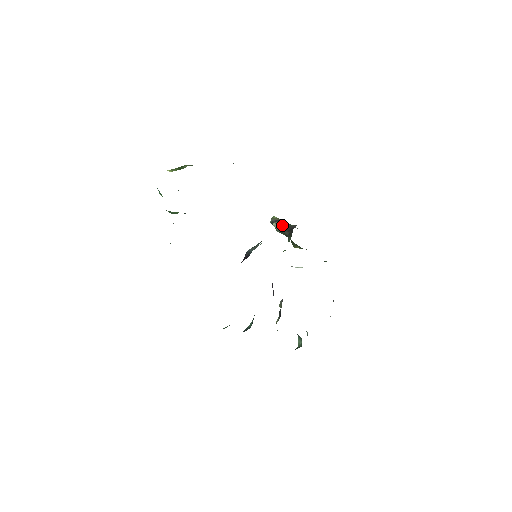
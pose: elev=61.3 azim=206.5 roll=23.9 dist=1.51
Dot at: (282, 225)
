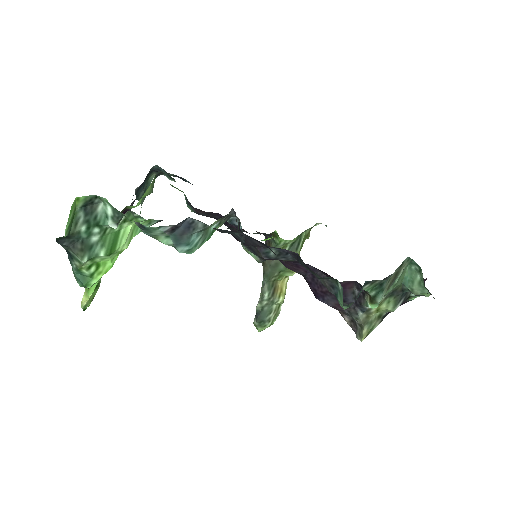
Dot at: (262, 283)
